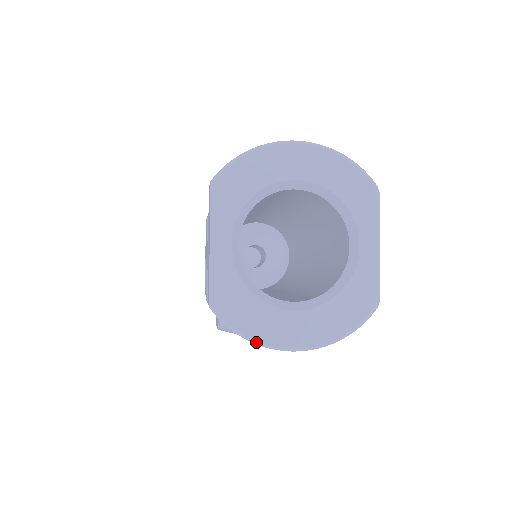
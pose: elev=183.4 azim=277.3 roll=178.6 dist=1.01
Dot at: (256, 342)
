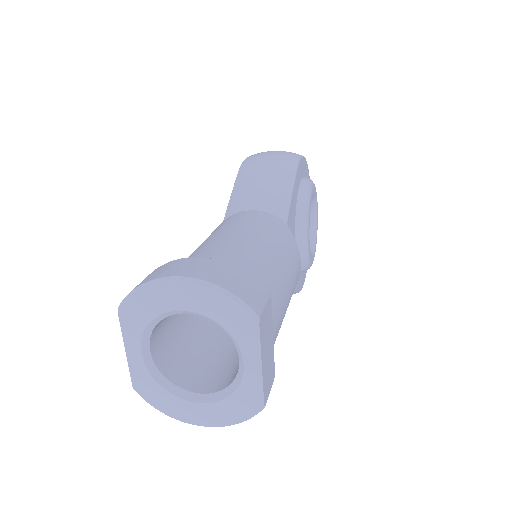
Dot at: (171, 417)
